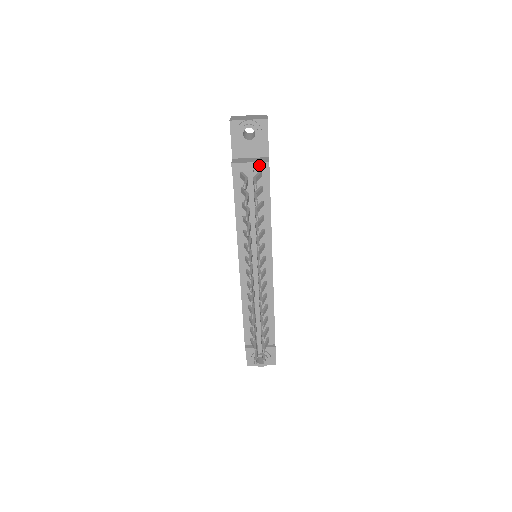
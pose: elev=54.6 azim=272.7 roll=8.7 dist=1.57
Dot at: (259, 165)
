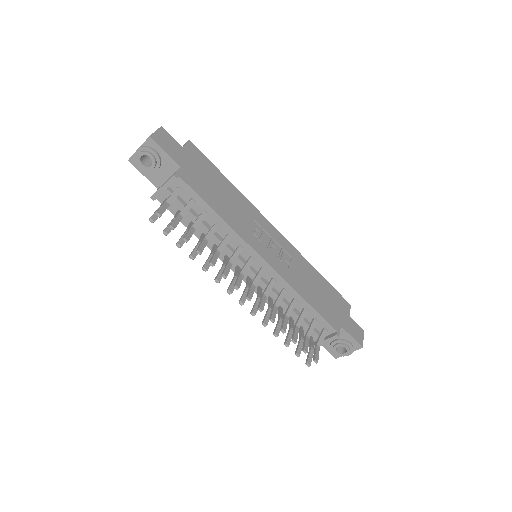
Dot at: (169, 184)
